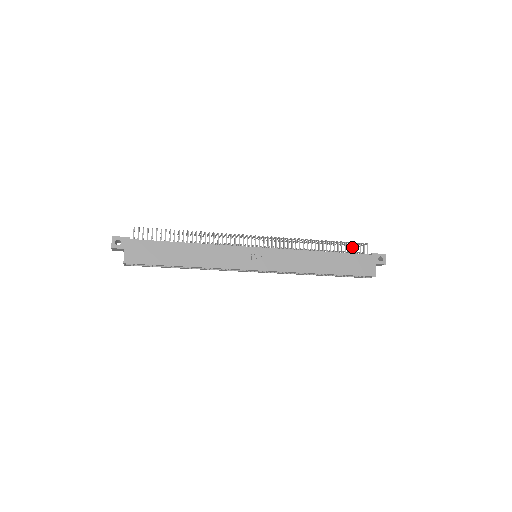
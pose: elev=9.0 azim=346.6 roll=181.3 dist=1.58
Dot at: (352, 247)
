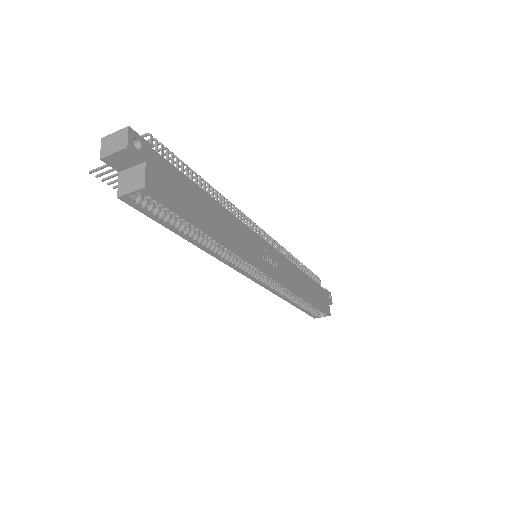
Dot at: (313, 277)
